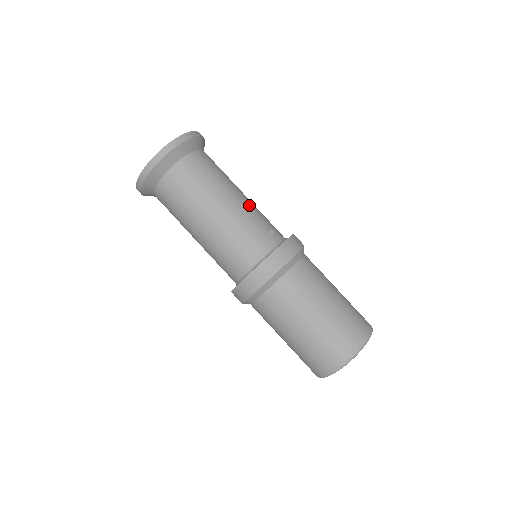
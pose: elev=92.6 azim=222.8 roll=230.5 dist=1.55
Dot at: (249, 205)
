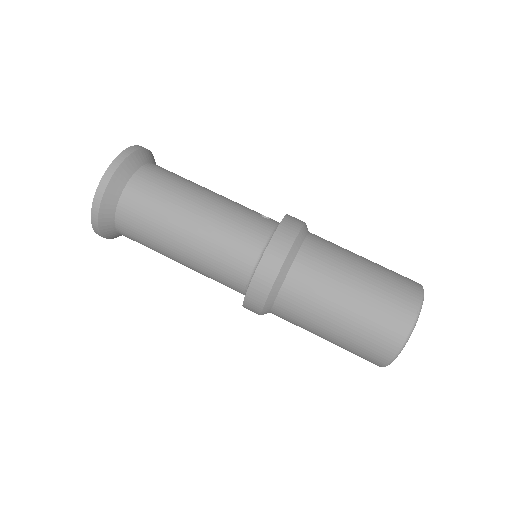
Dot at: (229, 199)
